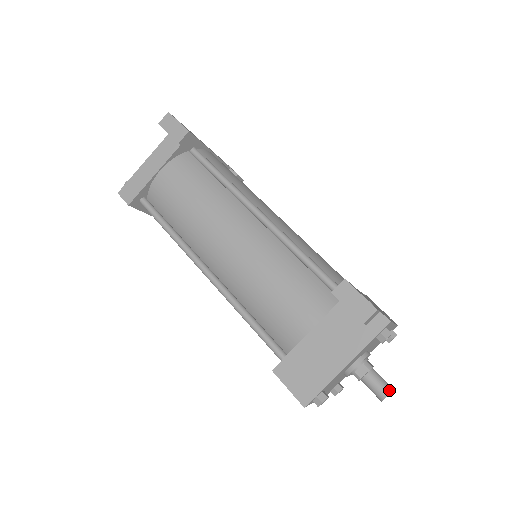
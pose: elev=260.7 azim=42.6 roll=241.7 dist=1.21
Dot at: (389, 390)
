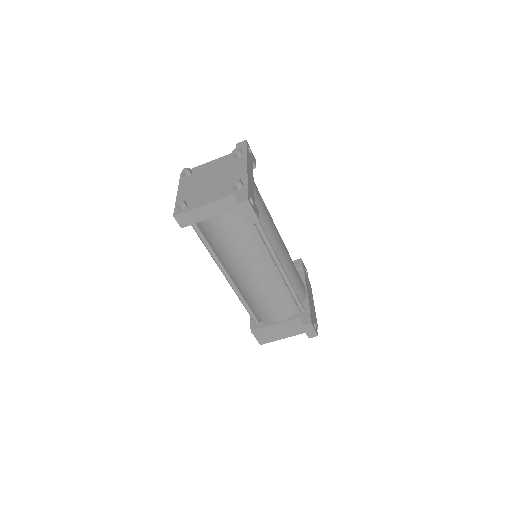
Dot at: occluded
